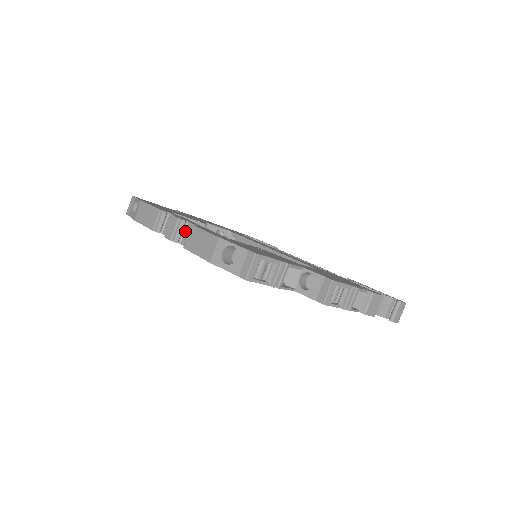
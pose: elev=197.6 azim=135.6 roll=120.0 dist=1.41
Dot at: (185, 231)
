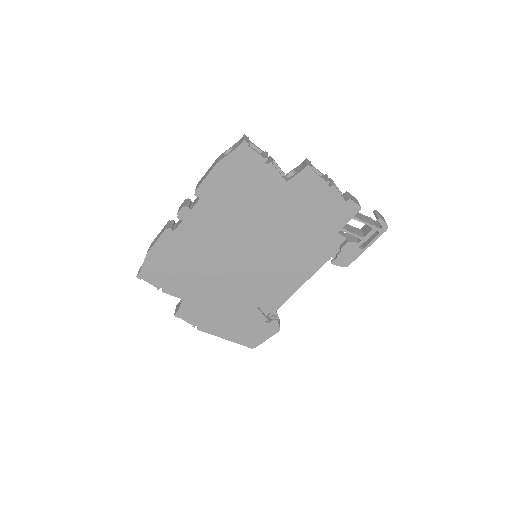
Dot at: (192, 204)
